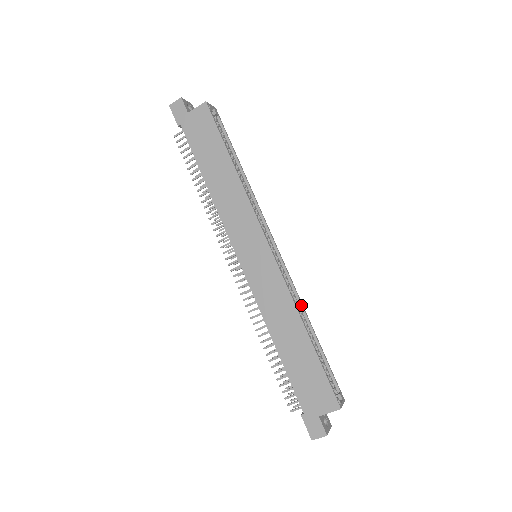
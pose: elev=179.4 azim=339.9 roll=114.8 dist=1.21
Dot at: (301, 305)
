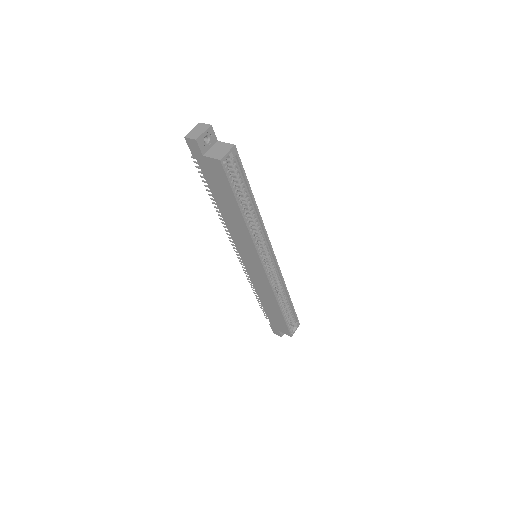
Dot at: (284, 286)
